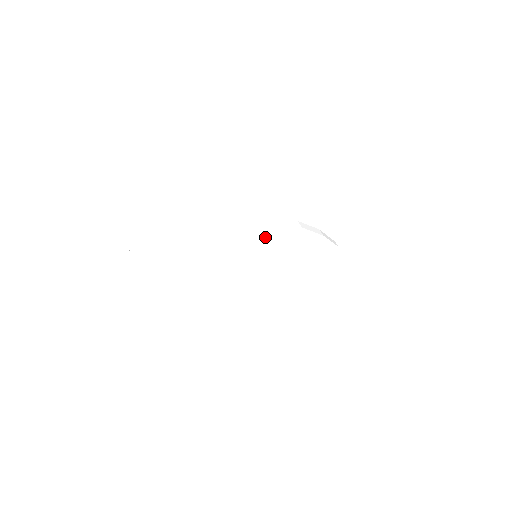
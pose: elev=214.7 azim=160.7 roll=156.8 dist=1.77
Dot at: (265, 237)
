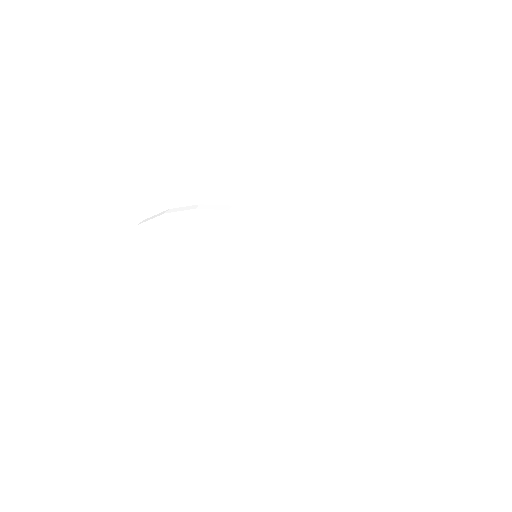
Dot at: (257, 233)
